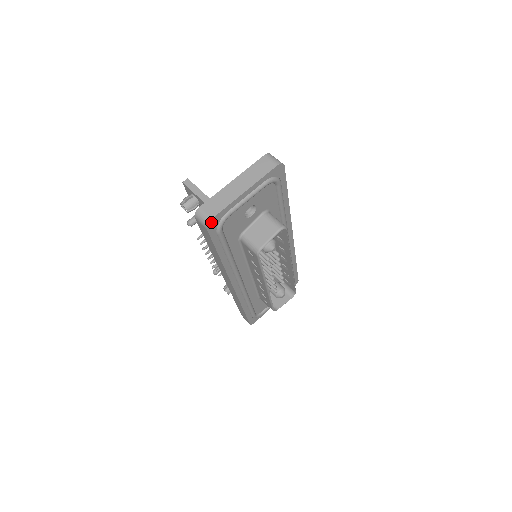
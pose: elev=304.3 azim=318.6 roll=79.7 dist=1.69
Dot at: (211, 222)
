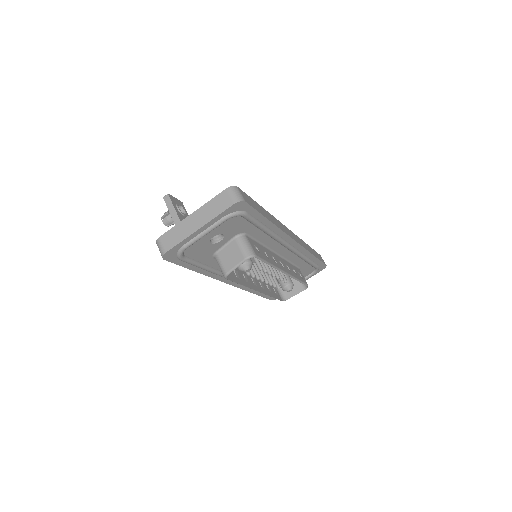
Dot at: (166, 255)
